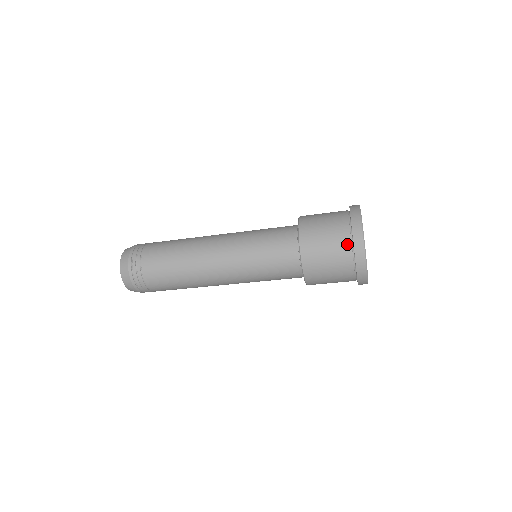
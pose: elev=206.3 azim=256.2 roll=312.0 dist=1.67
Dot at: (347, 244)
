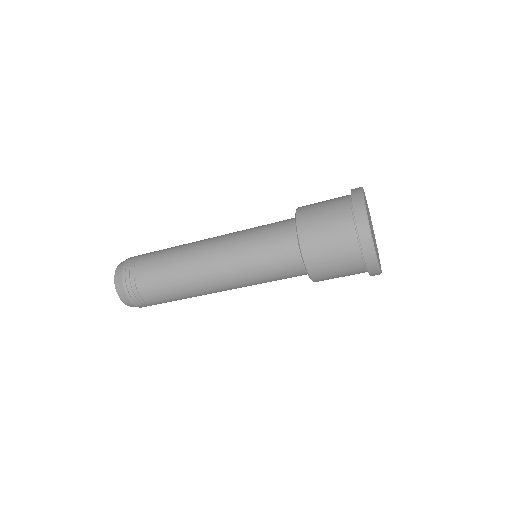
Dot at: (355, 252)
